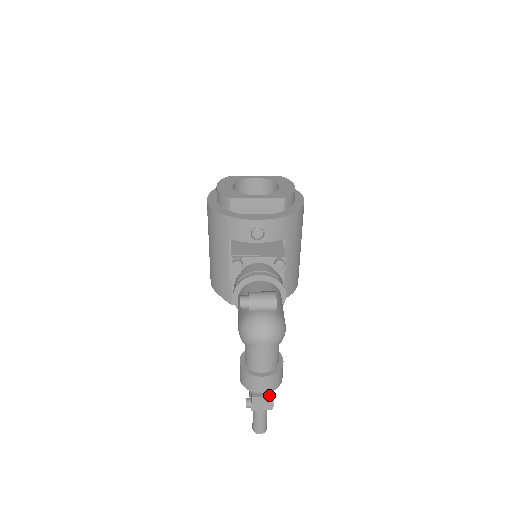
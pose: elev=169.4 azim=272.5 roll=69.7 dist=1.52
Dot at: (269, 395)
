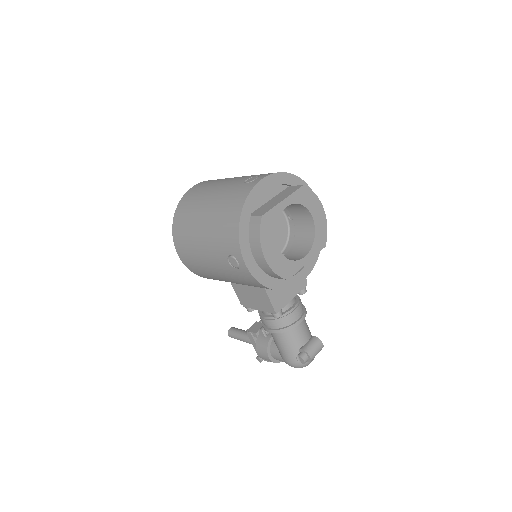
Dot at: occluded
